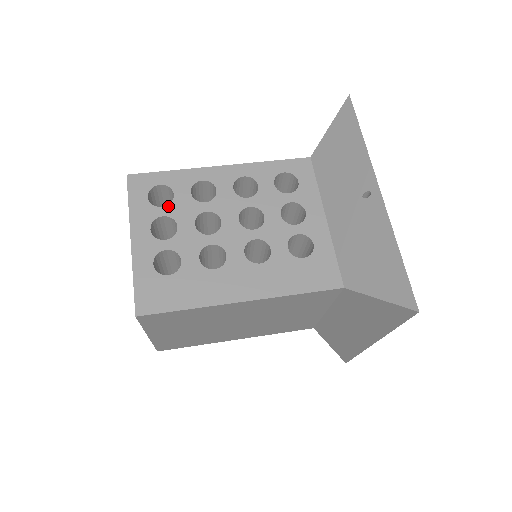
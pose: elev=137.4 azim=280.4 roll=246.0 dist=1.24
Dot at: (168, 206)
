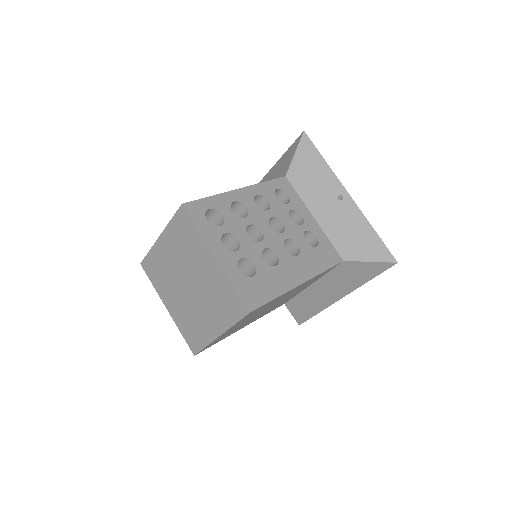
Dot at: (224, 225)
